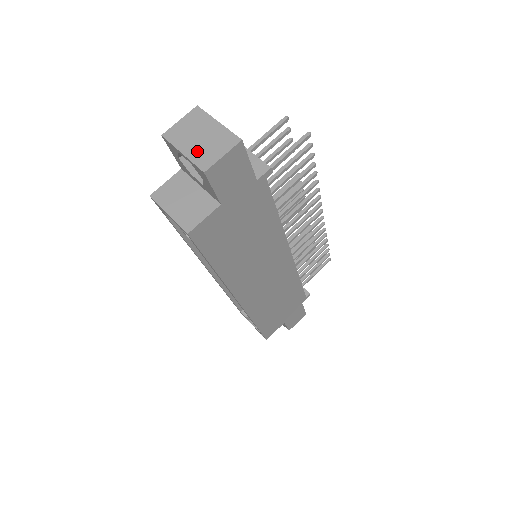
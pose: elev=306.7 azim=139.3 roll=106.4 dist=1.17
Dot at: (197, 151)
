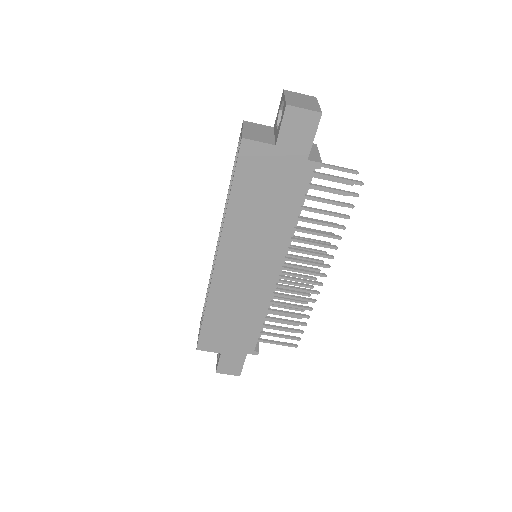
Dot at: (294, 100)
